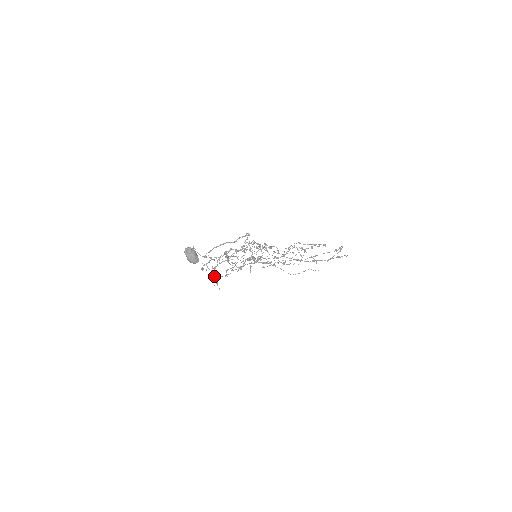
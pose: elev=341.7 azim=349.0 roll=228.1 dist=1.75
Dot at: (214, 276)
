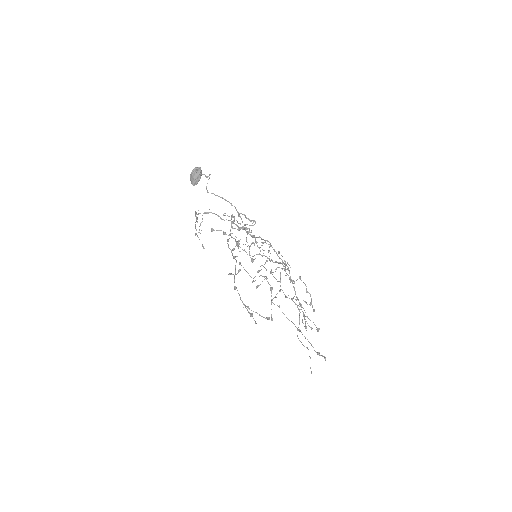
Dot at: (198, 213)
